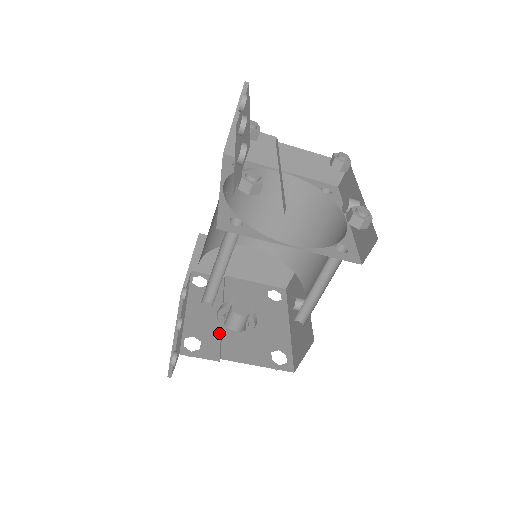
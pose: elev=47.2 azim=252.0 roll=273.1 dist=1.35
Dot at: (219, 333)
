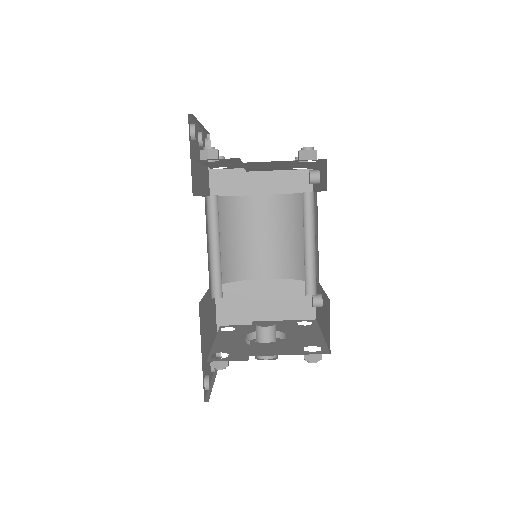
Dot at: (248, 348)
